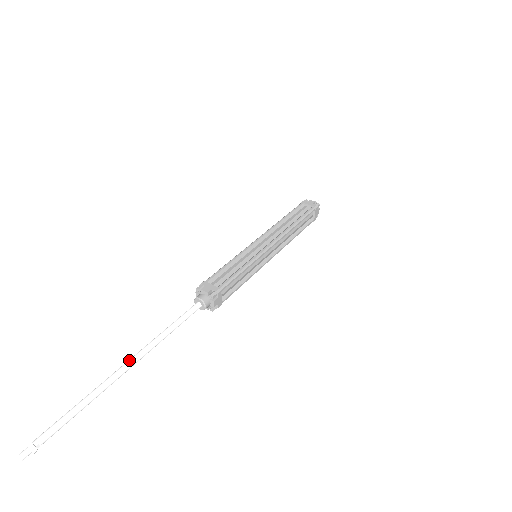
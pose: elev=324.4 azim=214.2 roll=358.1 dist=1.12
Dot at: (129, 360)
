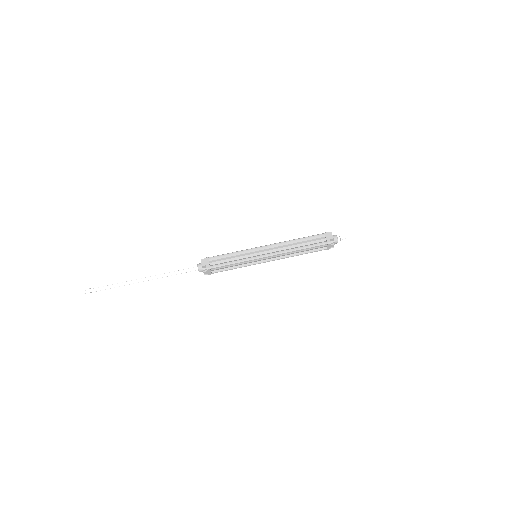
Dot at: (144, 278)
